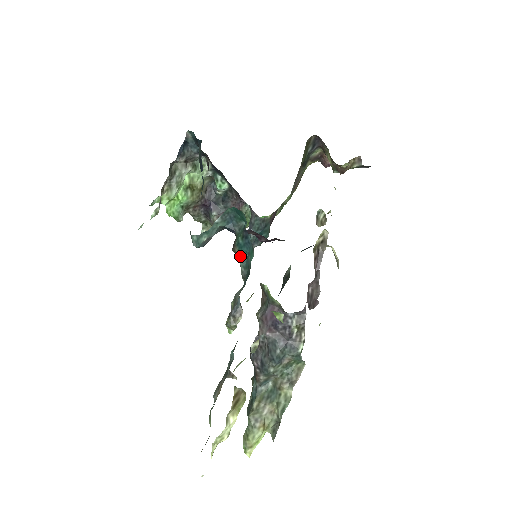
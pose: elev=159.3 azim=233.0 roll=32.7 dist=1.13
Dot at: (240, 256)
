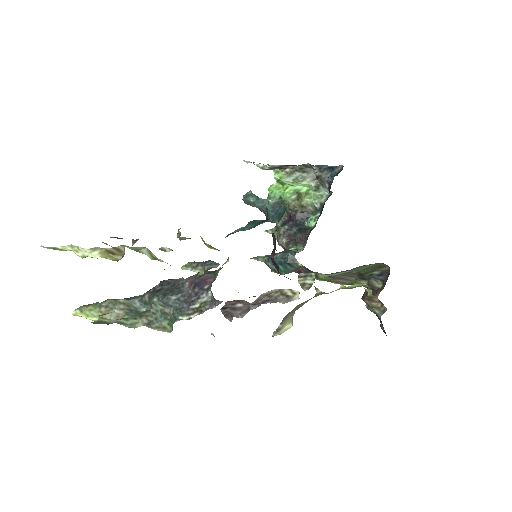
Dot at: (246, 226)
